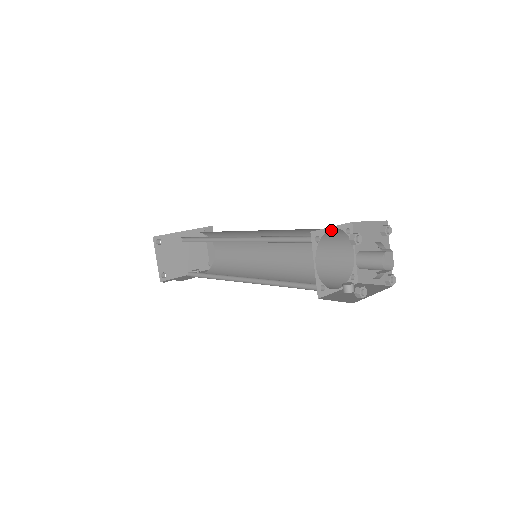
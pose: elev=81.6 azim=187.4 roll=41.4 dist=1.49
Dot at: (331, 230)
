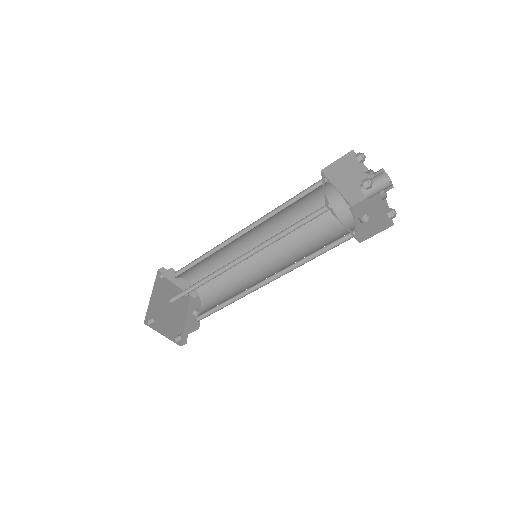
Dot at: occluded
